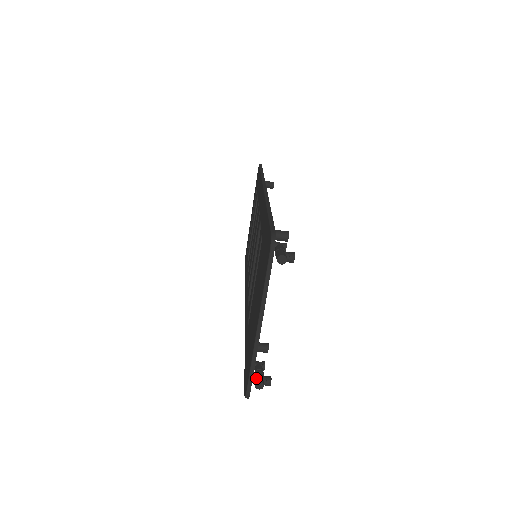
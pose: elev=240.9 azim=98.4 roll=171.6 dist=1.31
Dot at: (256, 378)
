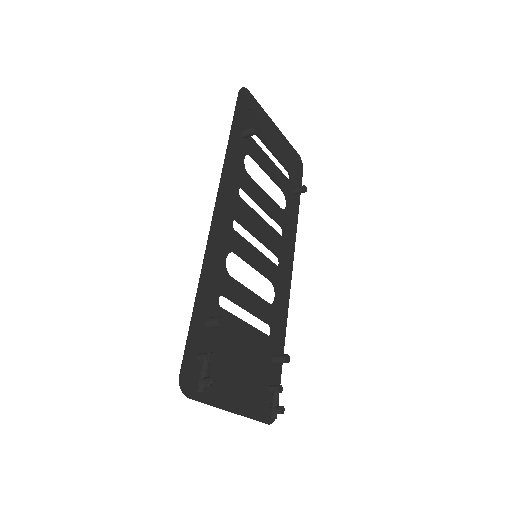
Dot at: (270, 411)
